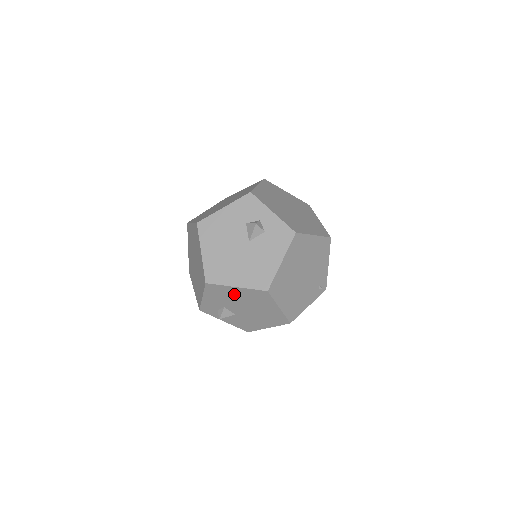
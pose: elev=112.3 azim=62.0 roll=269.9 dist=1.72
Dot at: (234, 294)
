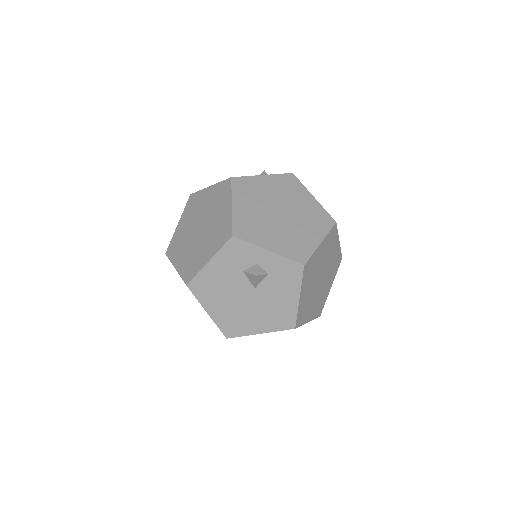
Dot at: occluded
